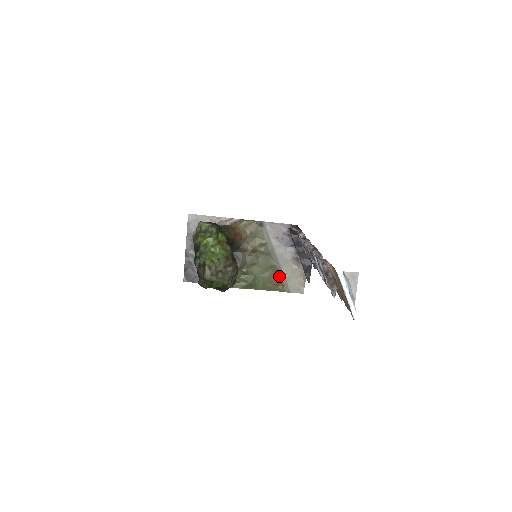
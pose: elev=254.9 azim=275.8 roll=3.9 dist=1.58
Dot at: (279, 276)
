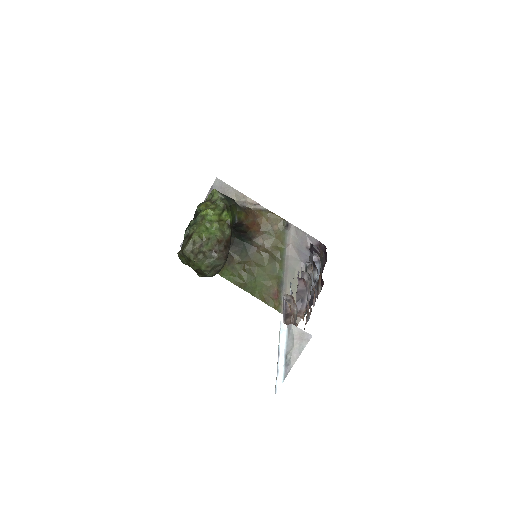
Dot at: (280, 291)
